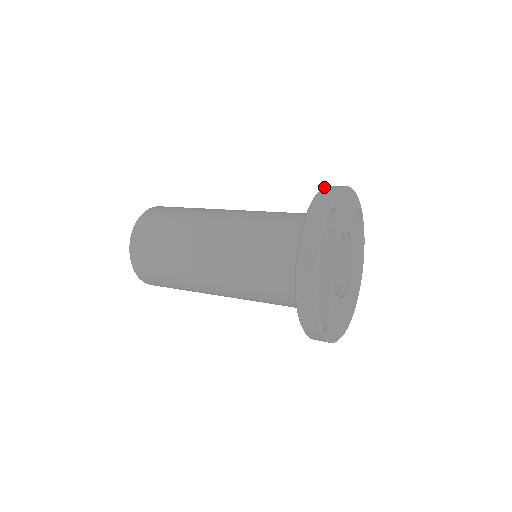
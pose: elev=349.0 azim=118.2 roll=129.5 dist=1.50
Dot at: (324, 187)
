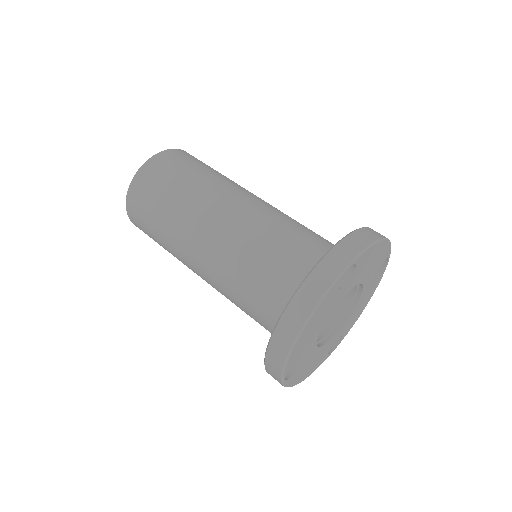
Dot at: (357, 230)
